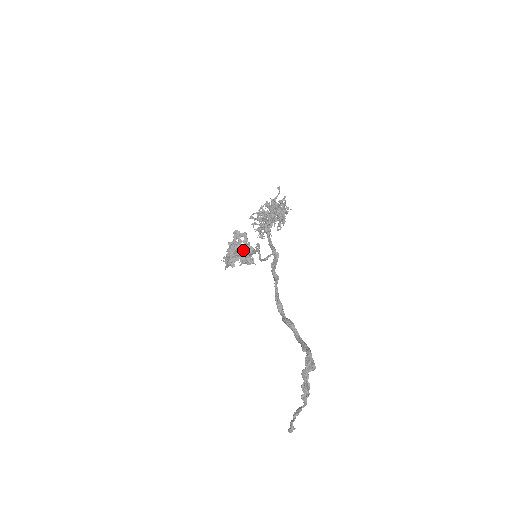
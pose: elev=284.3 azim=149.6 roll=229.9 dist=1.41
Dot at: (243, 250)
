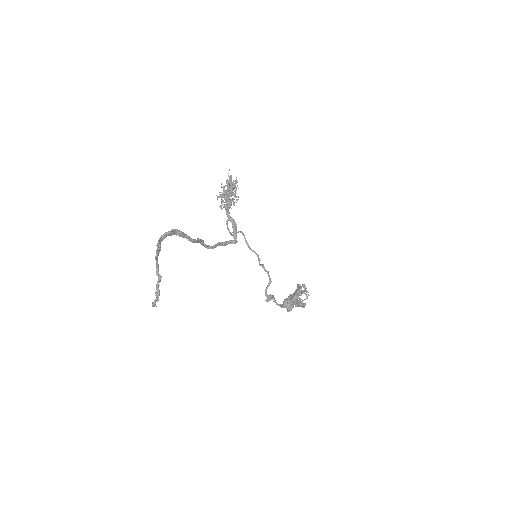
Dot at: (262, 265)
